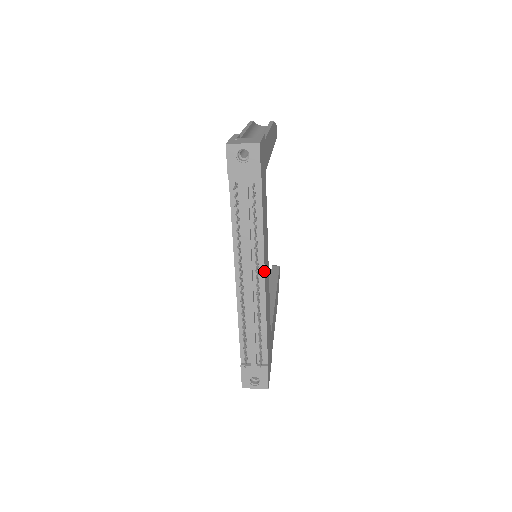
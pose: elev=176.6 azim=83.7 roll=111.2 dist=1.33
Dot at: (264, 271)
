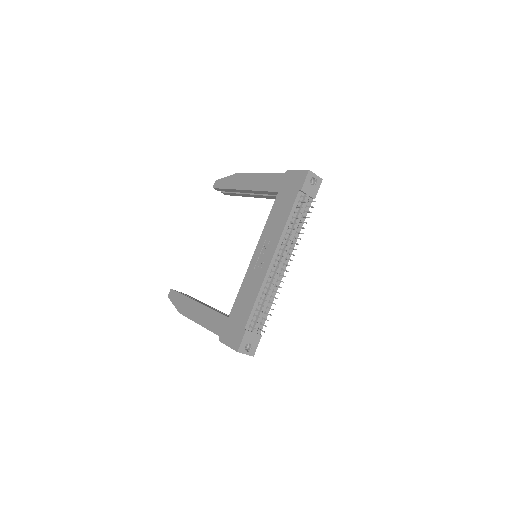
Dot at: occluded
